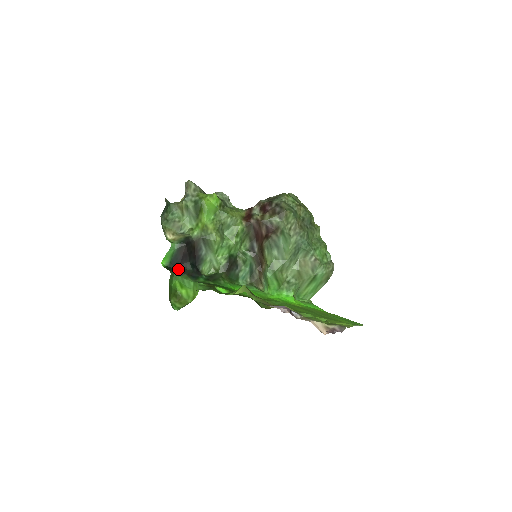
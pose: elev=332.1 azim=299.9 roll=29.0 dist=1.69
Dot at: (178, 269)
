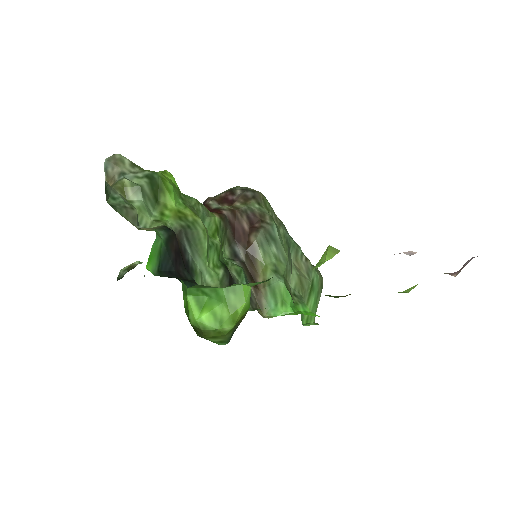
Dot at: (178, 278)
